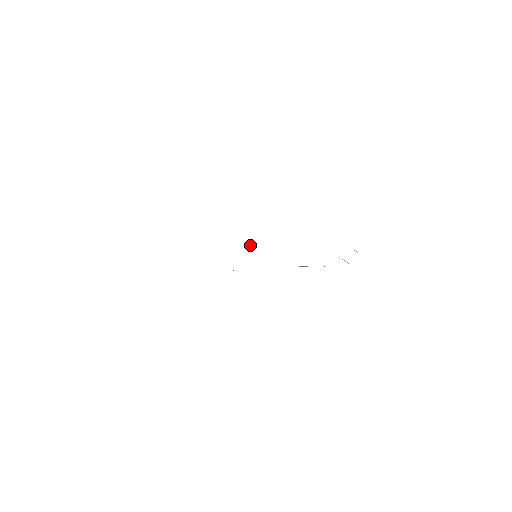
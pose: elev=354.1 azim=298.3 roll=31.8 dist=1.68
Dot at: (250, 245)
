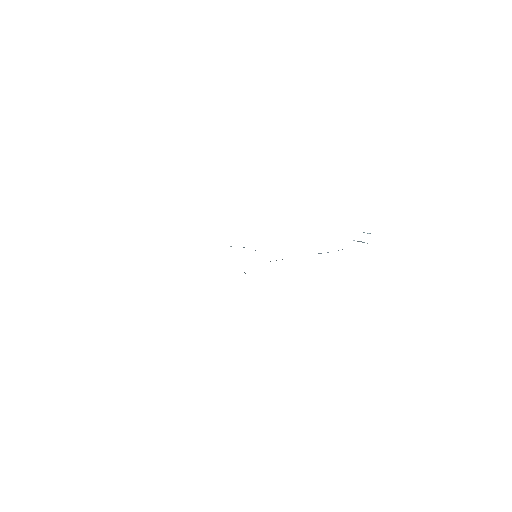
Dot at: (243, 247)
